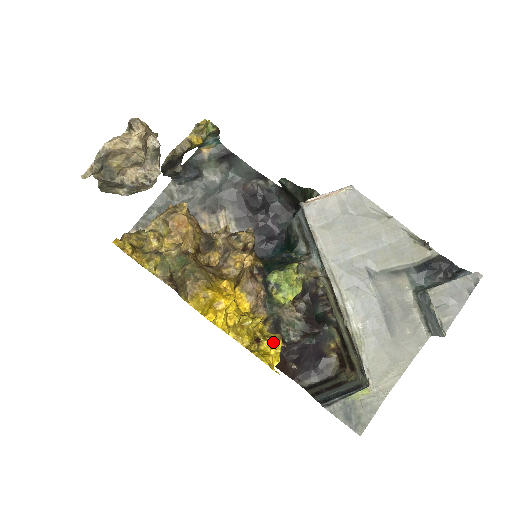
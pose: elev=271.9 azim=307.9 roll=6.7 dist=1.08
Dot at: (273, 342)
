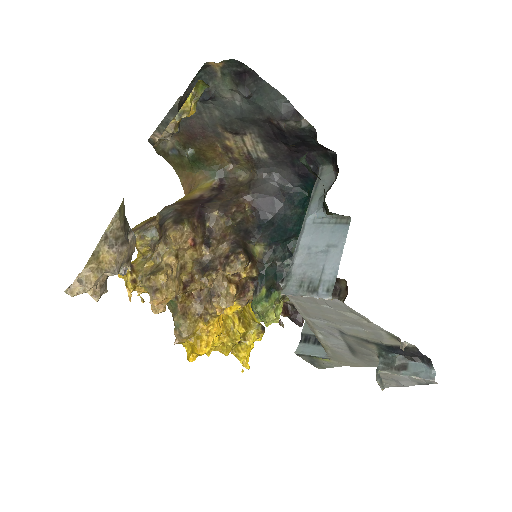
Dot at: occluded
